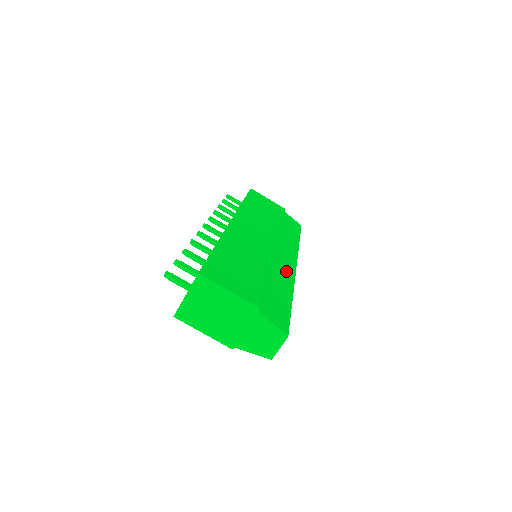
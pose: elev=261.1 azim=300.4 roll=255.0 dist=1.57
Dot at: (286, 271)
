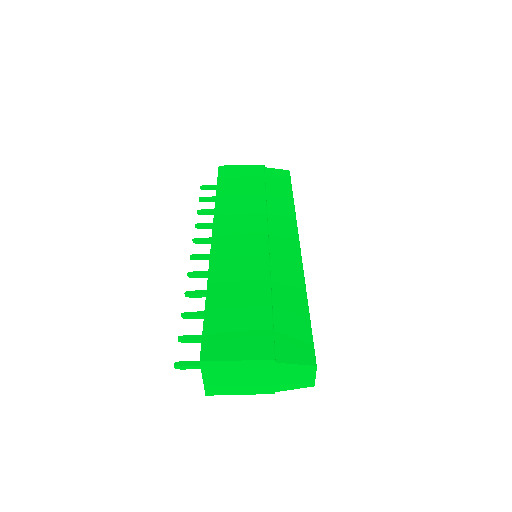
Dot at: (290, 266)
